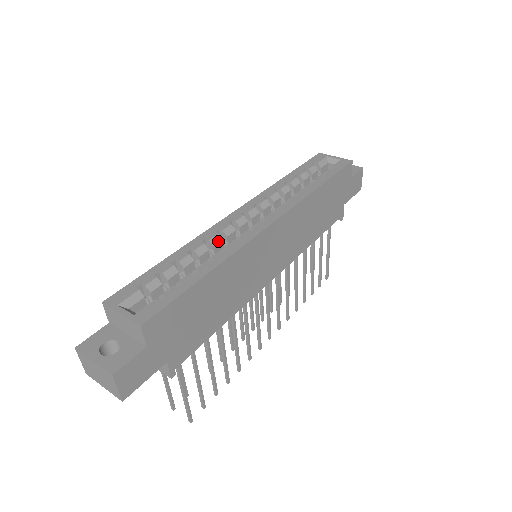
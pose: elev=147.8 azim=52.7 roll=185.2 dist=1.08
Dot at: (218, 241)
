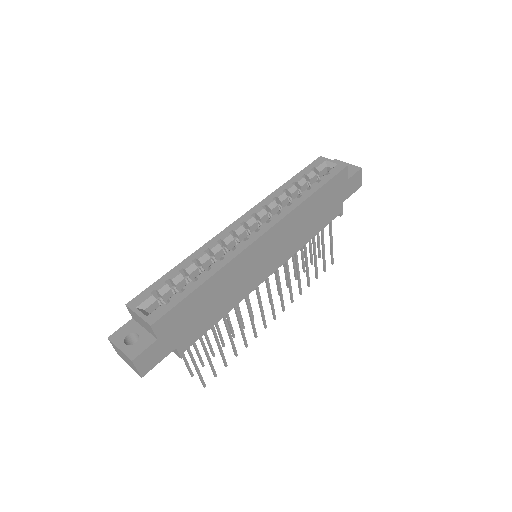
Dot at: (219, 250)
